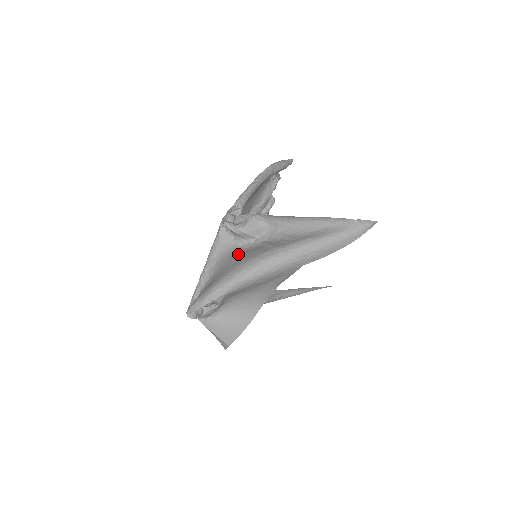
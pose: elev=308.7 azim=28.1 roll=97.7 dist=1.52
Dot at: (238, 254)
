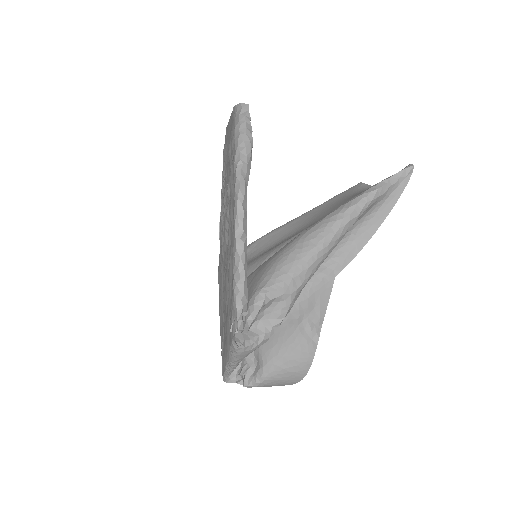
Dot at: occluded
